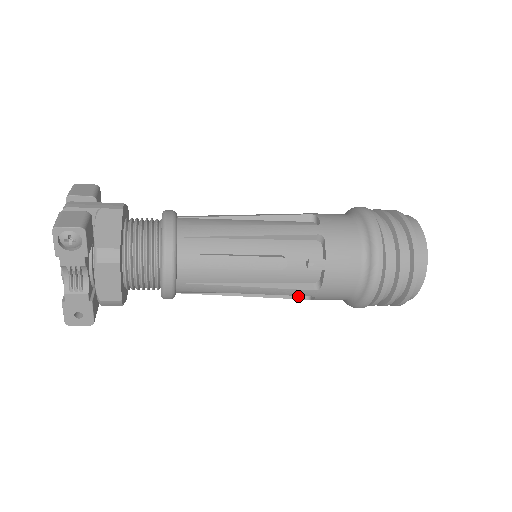
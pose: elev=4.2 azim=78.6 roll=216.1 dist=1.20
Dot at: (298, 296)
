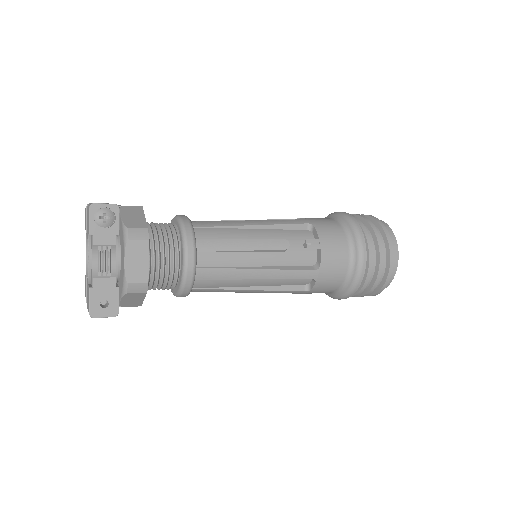
Dot at: (299, 288)
